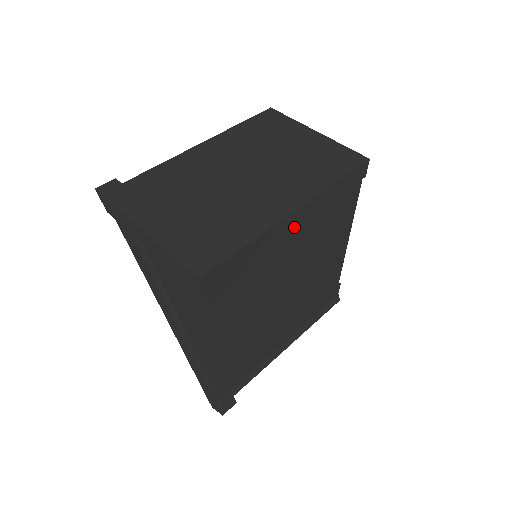
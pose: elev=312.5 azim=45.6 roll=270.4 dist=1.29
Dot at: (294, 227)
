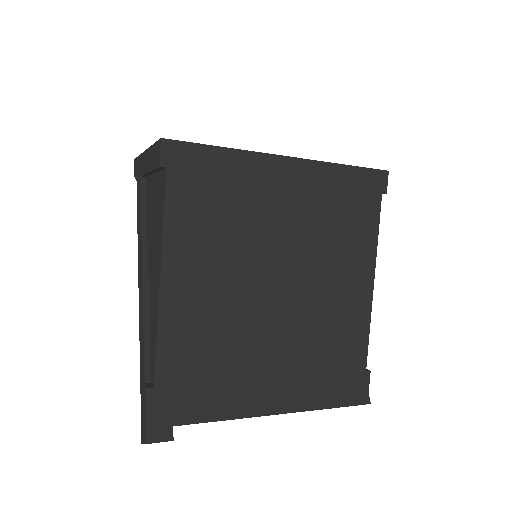
Dot at: (287, 180)
